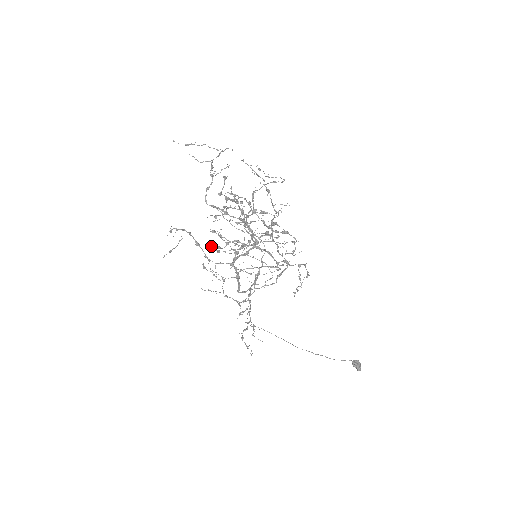
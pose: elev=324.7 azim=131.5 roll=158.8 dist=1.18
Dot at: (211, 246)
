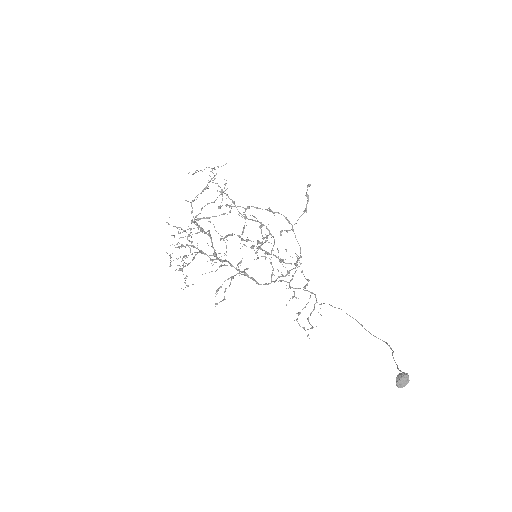
Dot at: (243, 244)
